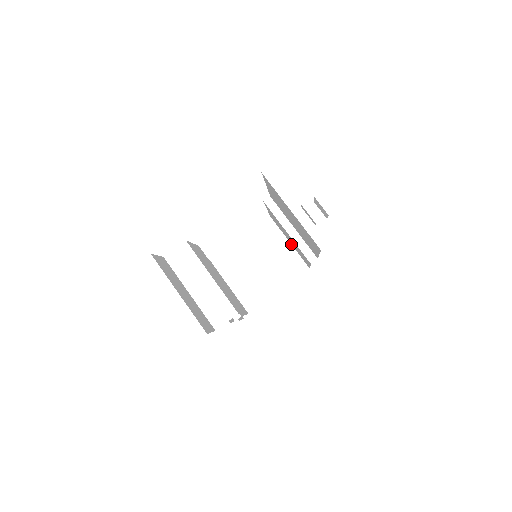
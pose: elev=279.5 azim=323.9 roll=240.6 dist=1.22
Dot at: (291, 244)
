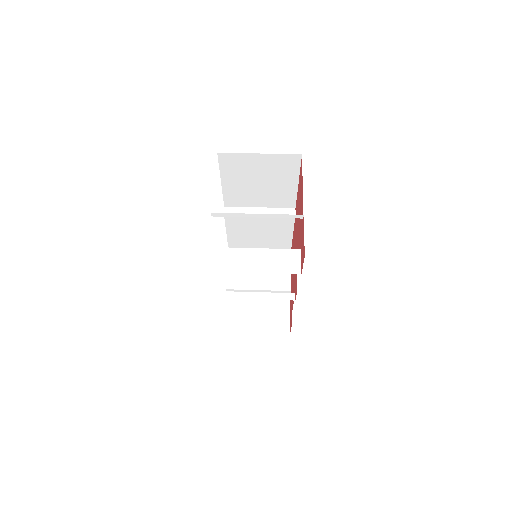
Dot at: occluded
